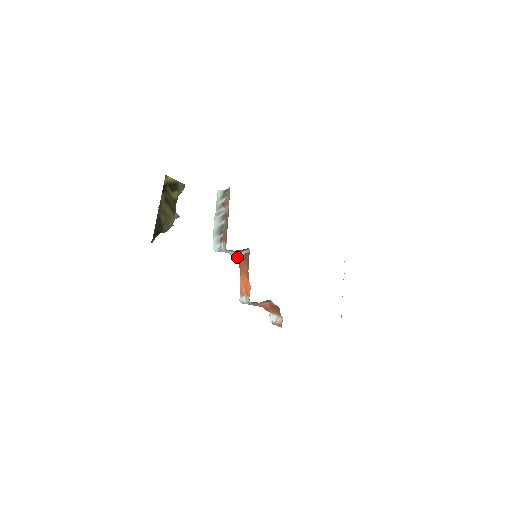
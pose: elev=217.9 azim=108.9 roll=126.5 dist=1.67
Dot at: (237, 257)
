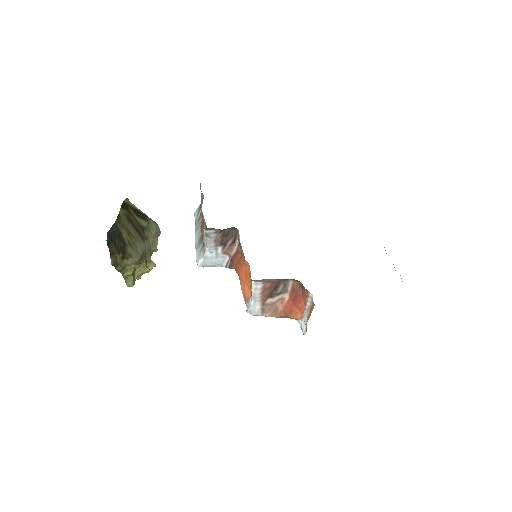
Dot at: (230, 261)
